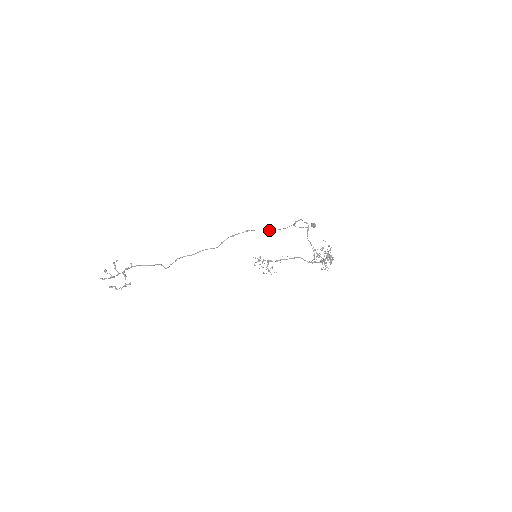
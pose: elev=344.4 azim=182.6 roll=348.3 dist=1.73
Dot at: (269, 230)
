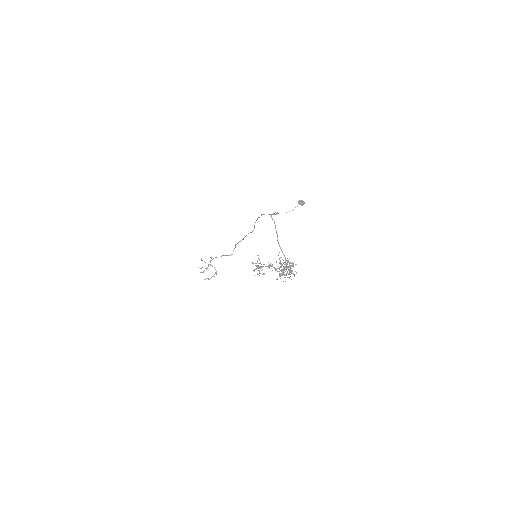
Dot at: occluded
